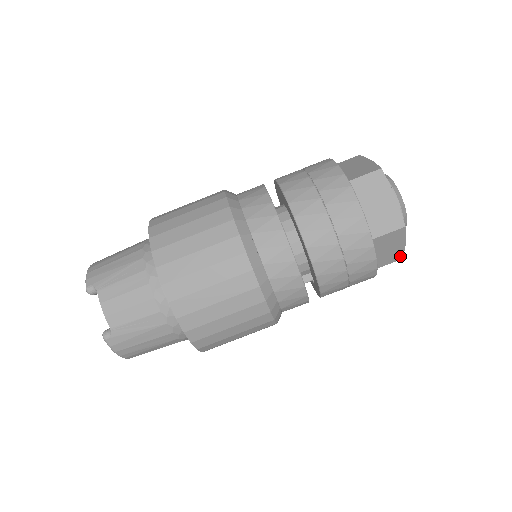
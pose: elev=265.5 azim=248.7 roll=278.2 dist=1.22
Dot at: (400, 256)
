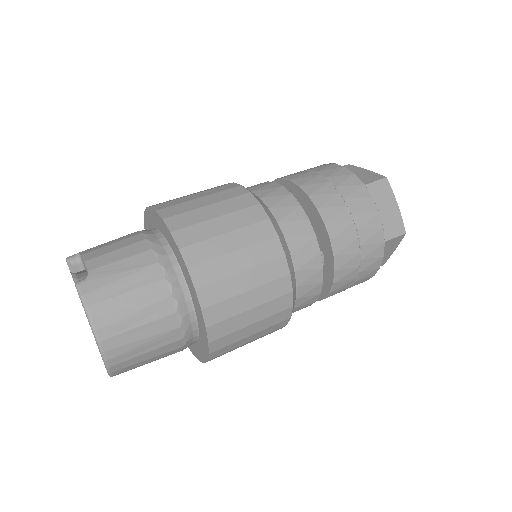
Dot at: (401, 227)
